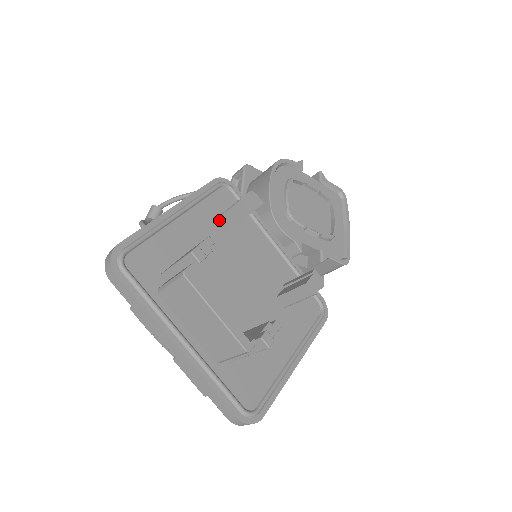
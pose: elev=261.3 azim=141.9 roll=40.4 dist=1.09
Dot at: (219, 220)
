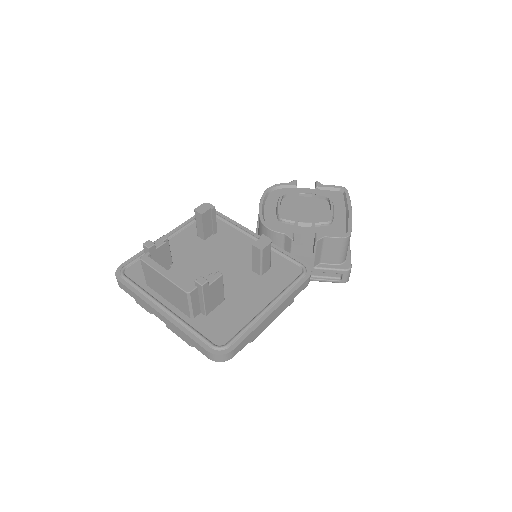
Dot at: (198, 233)
